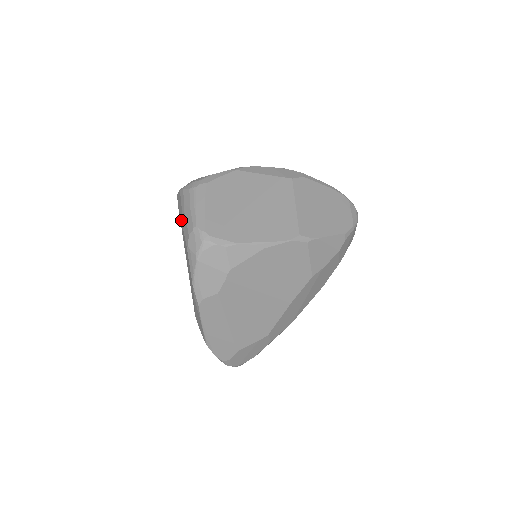
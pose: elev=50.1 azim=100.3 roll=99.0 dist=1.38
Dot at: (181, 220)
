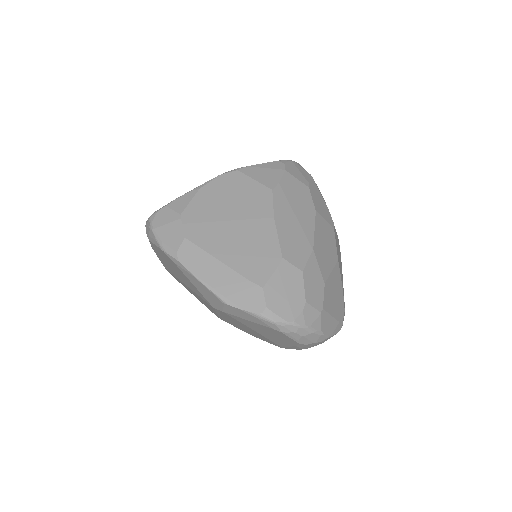
Dot at: occluded
